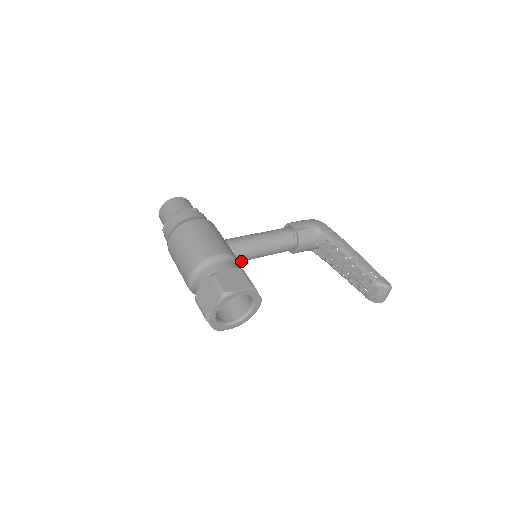
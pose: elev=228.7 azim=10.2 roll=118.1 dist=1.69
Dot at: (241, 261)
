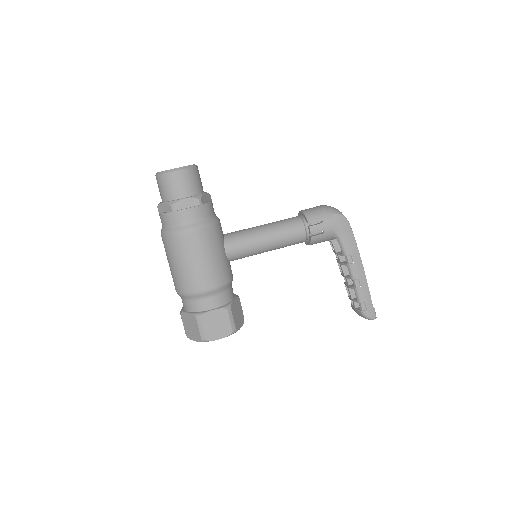
Dot at: occluded
